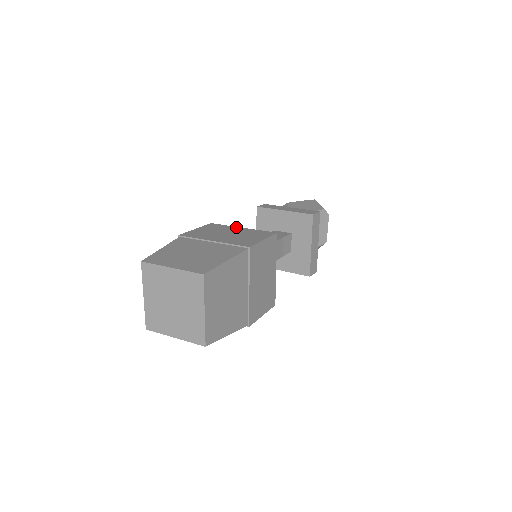
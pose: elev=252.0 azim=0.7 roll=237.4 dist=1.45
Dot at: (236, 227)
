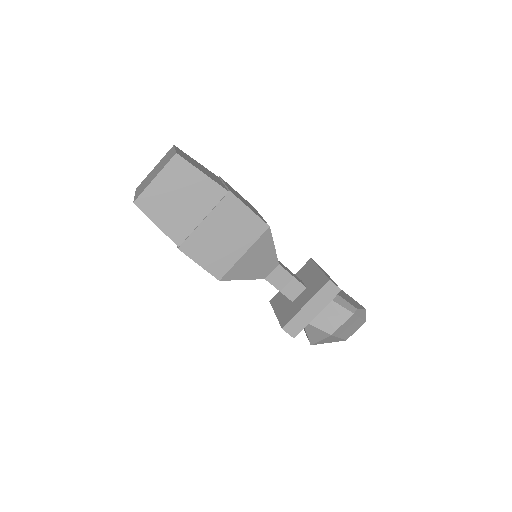
Dot at: occluded
